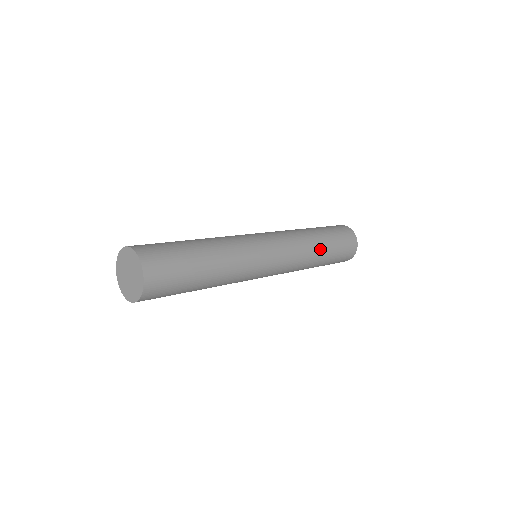
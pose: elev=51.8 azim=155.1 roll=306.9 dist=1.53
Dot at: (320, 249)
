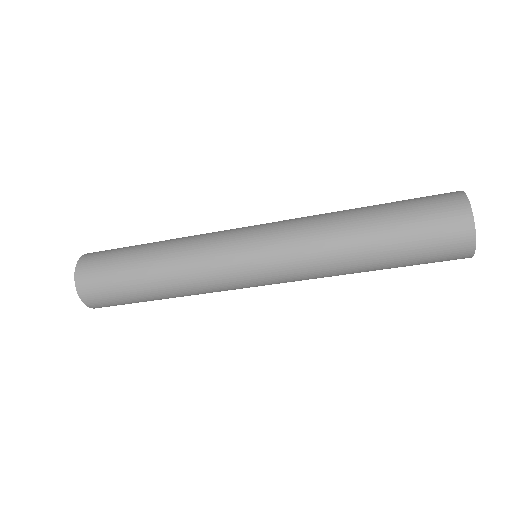
Dot at: (355, 220)
